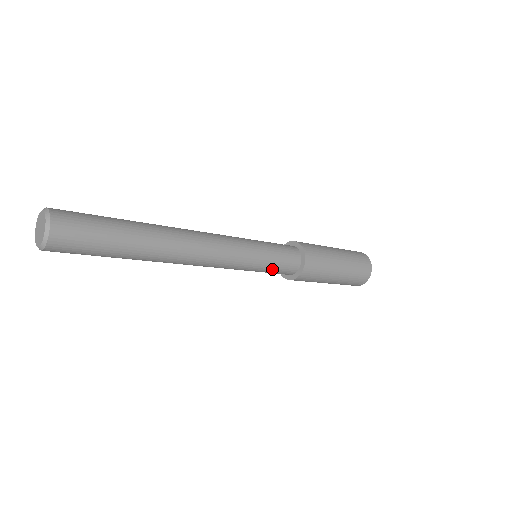
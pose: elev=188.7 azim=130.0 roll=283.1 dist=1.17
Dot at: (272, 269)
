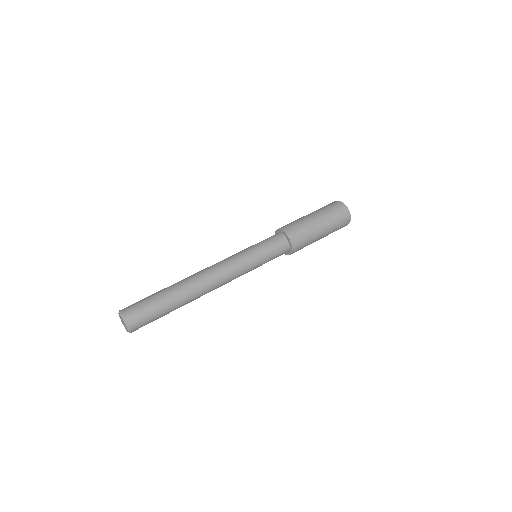
Dot at: occluded
